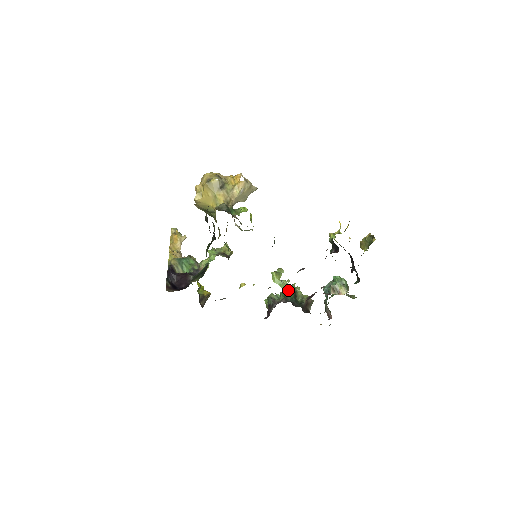
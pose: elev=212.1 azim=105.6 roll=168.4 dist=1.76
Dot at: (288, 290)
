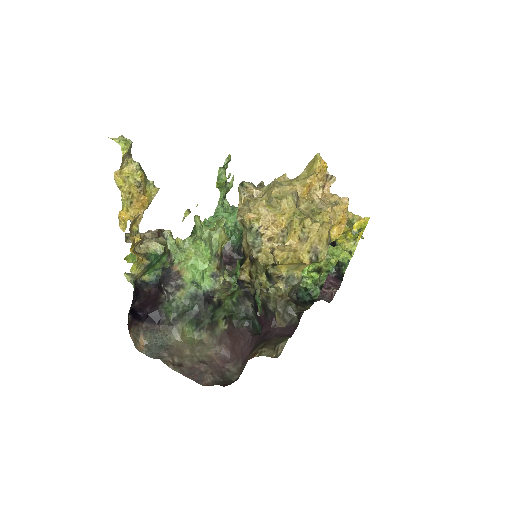
Dot at: (239, 231)
